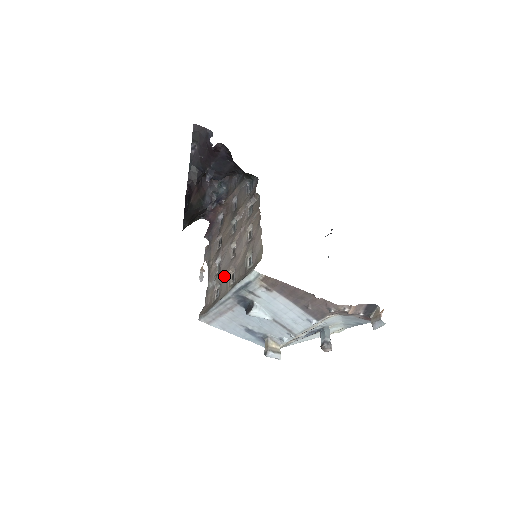
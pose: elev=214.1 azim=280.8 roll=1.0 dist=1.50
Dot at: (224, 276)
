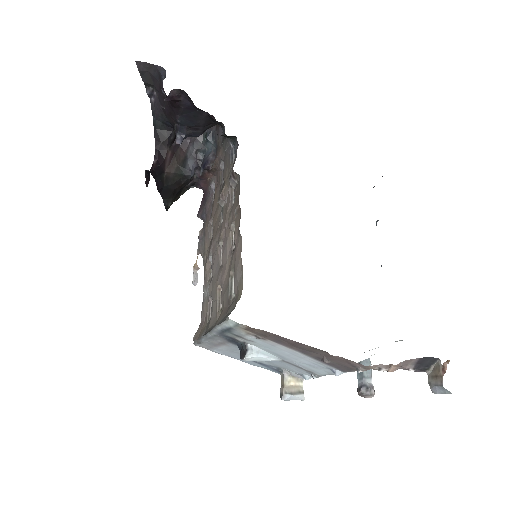
Dot at: (214, 291)
